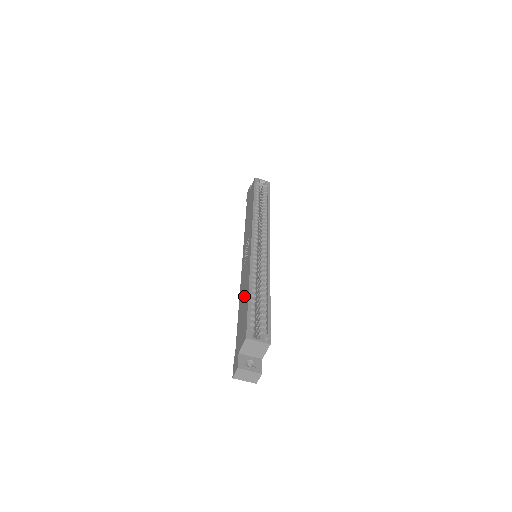
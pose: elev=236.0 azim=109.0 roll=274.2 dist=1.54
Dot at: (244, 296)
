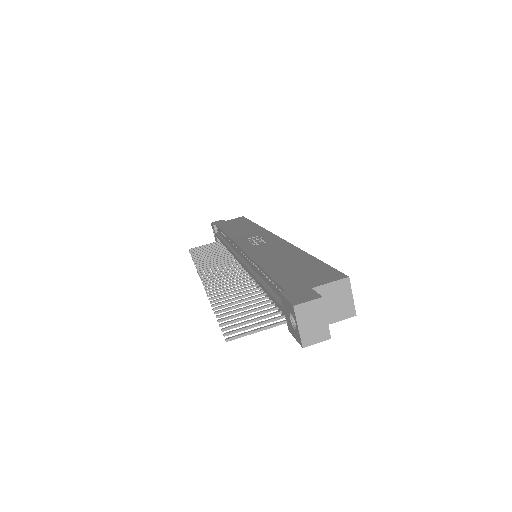
Dot at: (288, 258)
